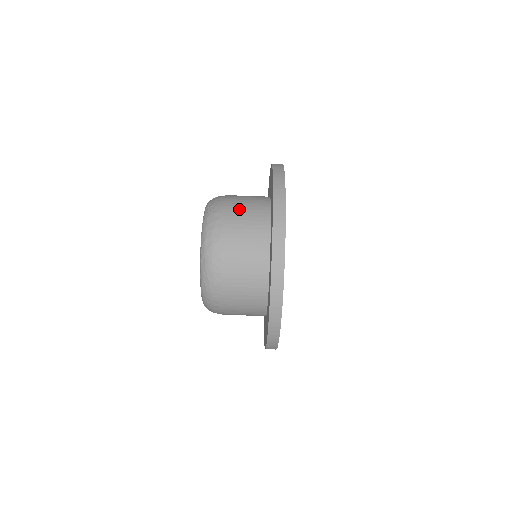
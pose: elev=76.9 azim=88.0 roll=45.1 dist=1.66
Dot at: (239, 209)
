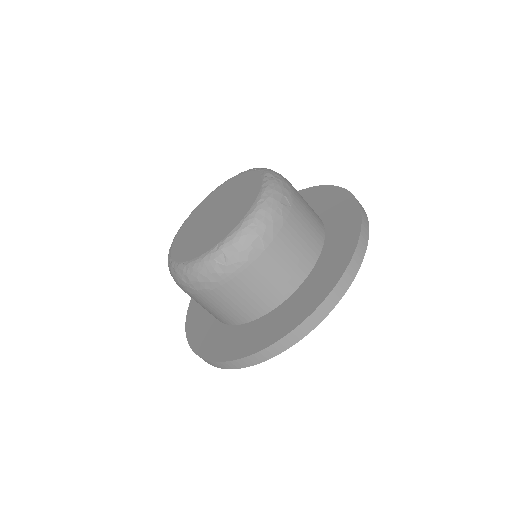
Dot at: (242, 290)
